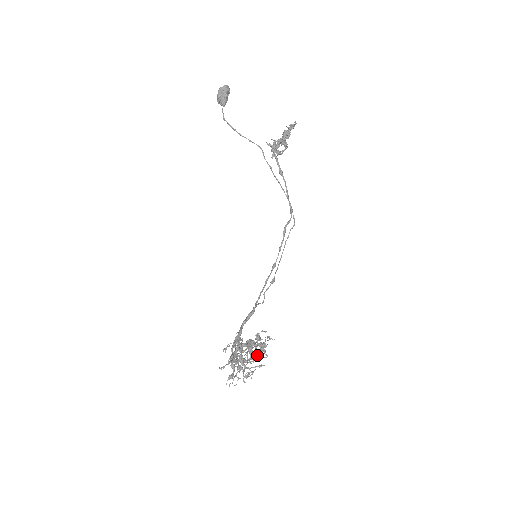
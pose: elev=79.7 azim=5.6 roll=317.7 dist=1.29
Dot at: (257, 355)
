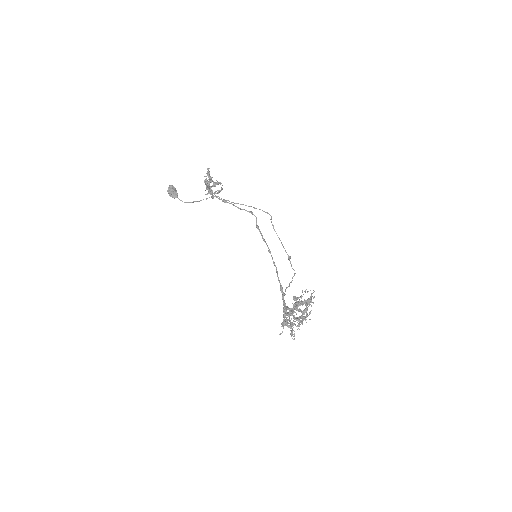
Dot at: (306, 308)
